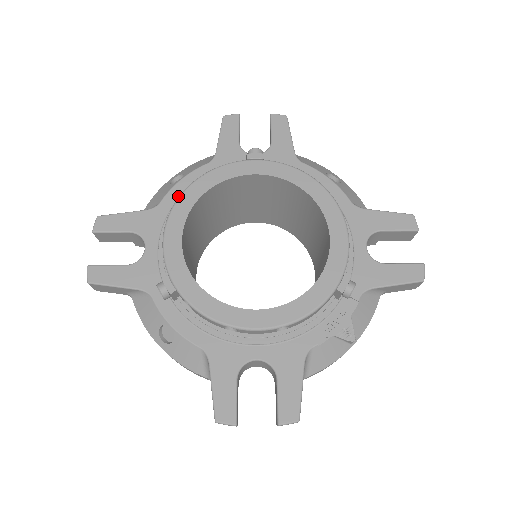
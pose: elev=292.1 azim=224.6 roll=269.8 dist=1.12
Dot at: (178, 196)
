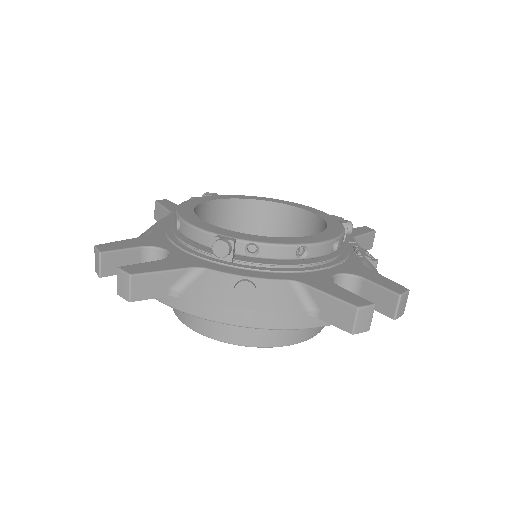
Dot at: (164, 228)
